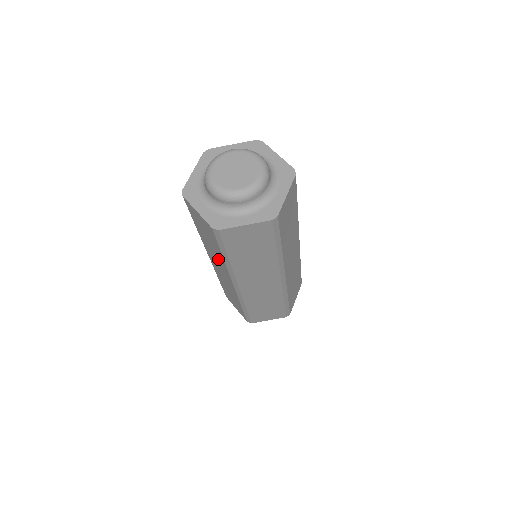
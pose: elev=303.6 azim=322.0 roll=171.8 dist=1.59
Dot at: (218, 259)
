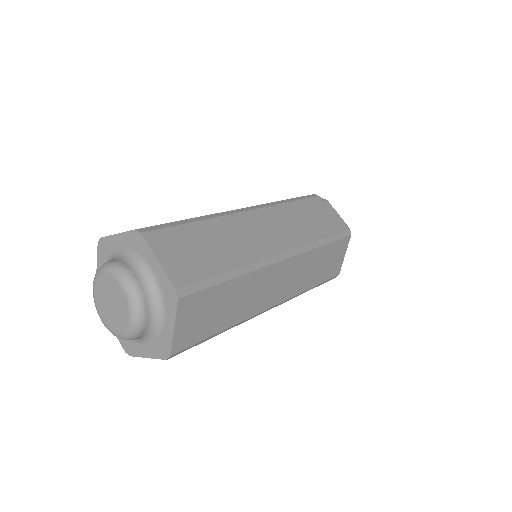
Dot at: occluded
